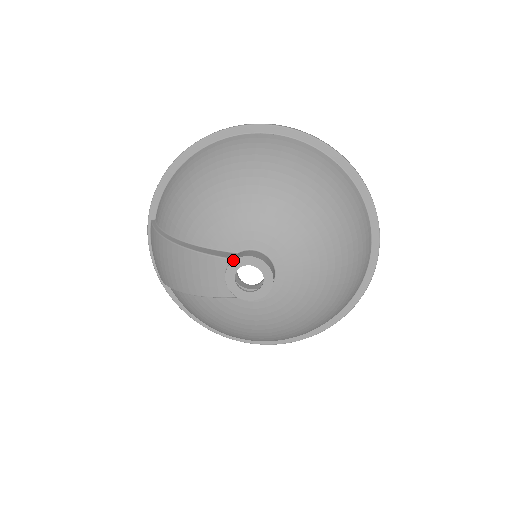
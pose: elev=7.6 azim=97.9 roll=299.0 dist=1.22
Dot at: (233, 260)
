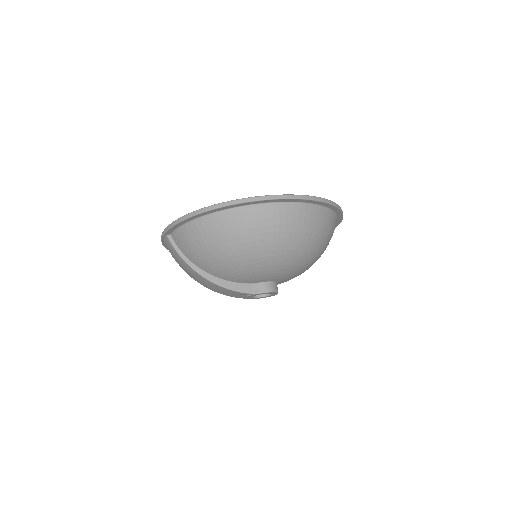
Dot at: (255, 294)
